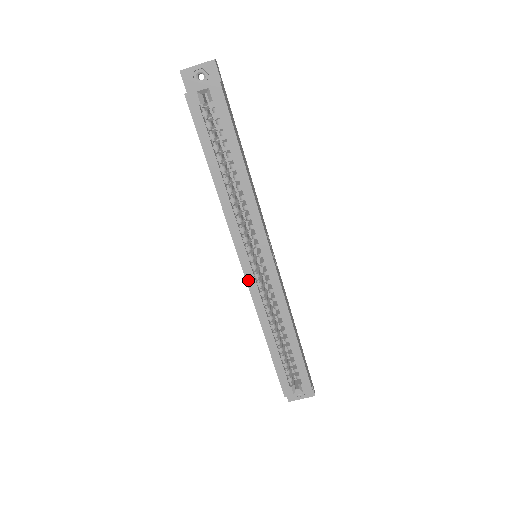
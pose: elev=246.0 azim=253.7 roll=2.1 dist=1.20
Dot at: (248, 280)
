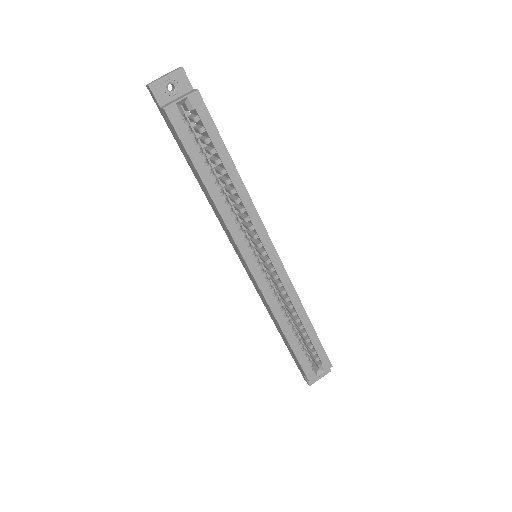
Dot at: (258, 281)
